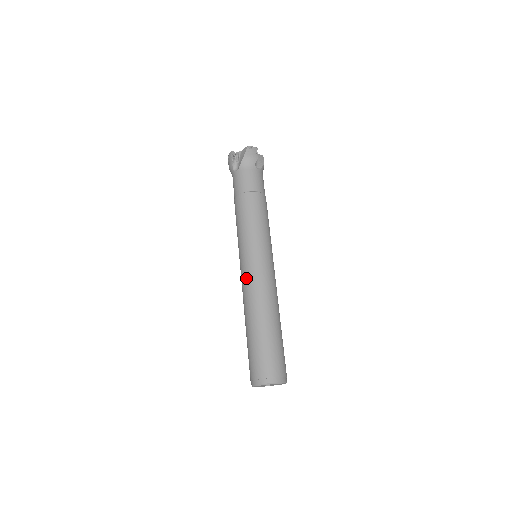
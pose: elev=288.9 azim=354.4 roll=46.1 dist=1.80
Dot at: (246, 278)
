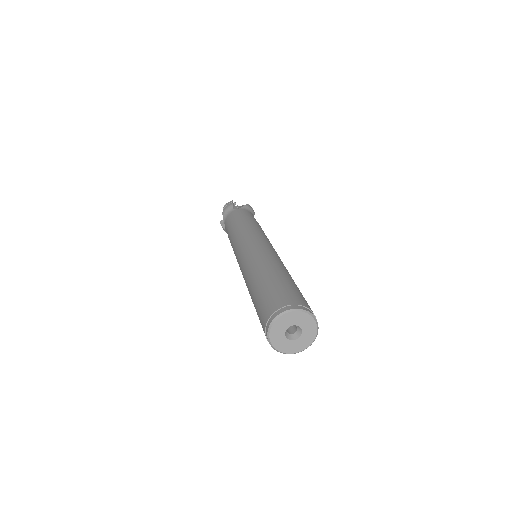
Dot at: occluded
